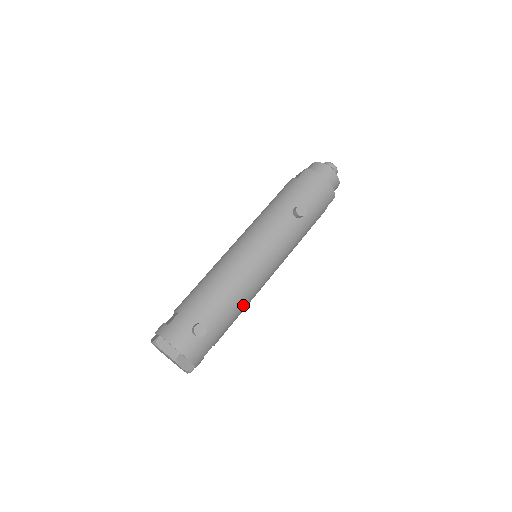
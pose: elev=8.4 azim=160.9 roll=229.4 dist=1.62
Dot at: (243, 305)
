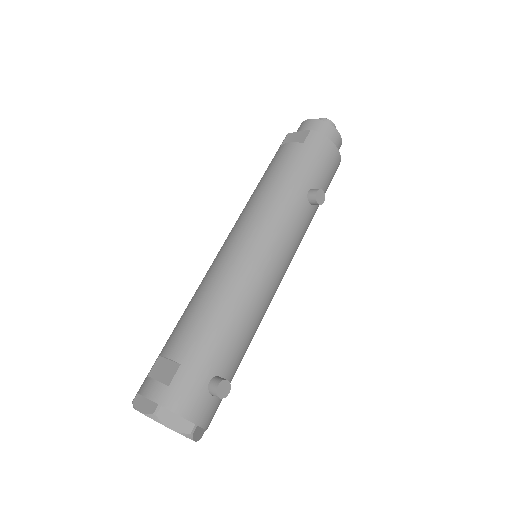
Dot at: (255, 332)
